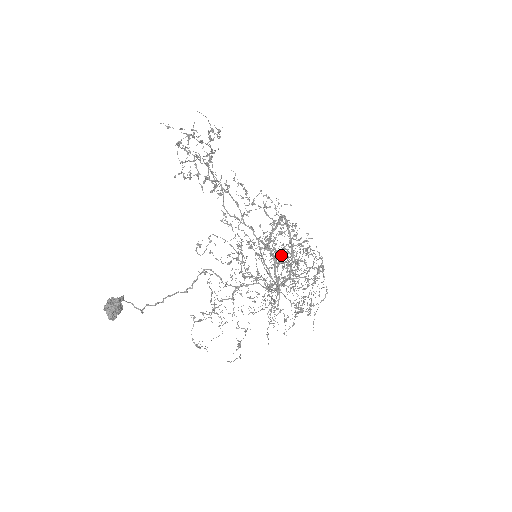
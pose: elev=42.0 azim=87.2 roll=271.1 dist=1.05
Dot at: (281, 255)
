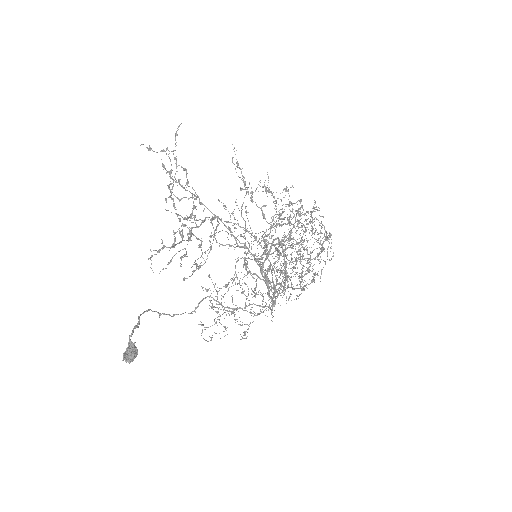
Dot at: occluded
